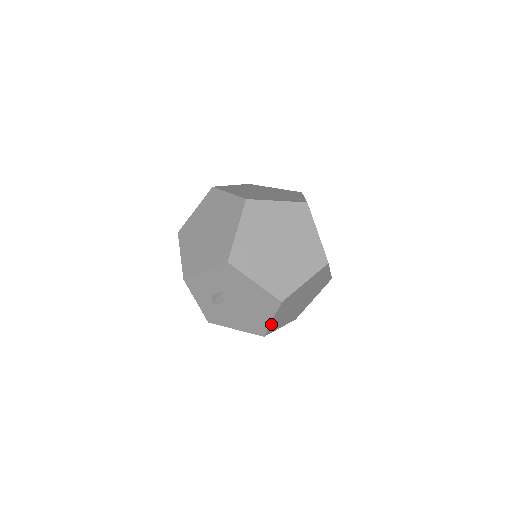
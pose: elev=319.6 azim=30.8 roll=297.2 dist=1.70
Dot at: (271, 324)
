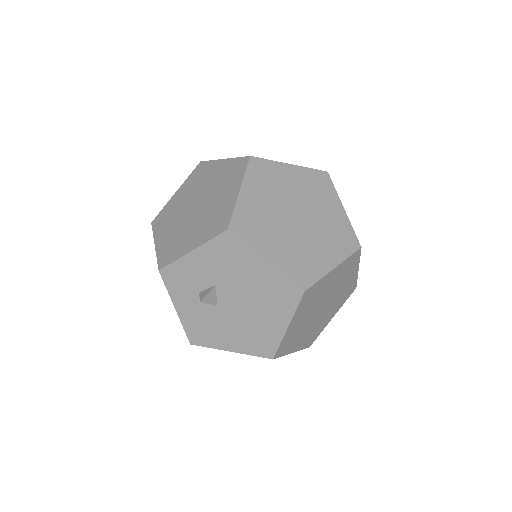
Dot at: (285, 336)
